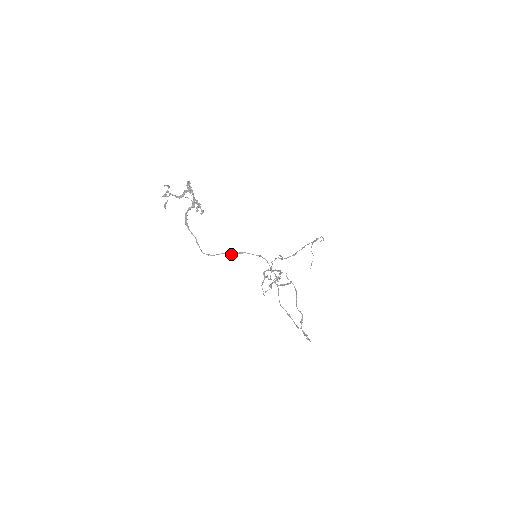
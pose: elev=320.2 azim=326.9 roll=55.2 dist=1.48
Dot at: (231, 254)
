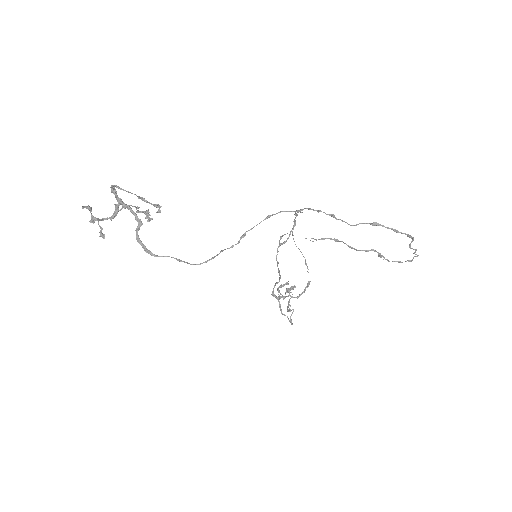
Dot at: (232, 246)
